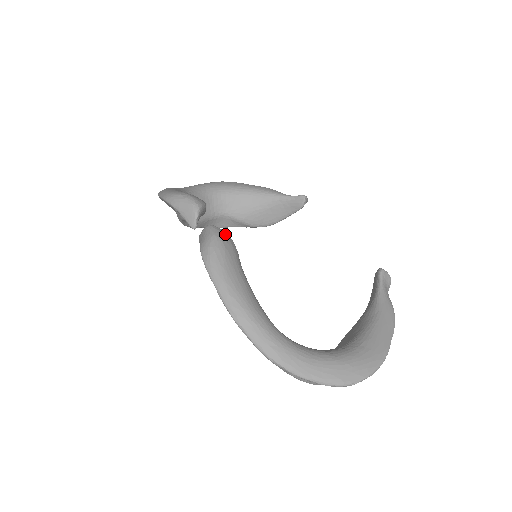
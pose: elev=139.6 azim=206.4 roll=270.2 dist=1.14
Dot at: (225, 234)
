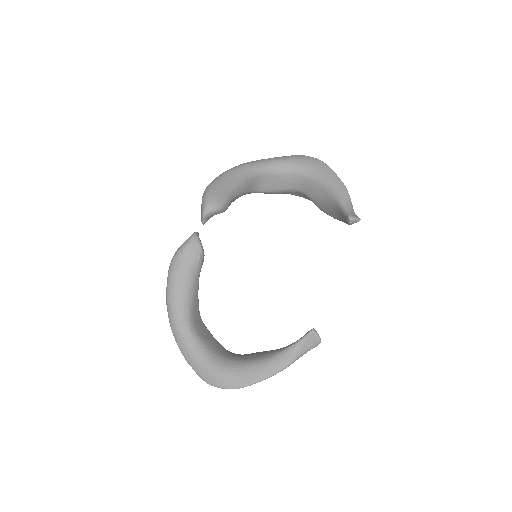
Dot at: (195, 247)
